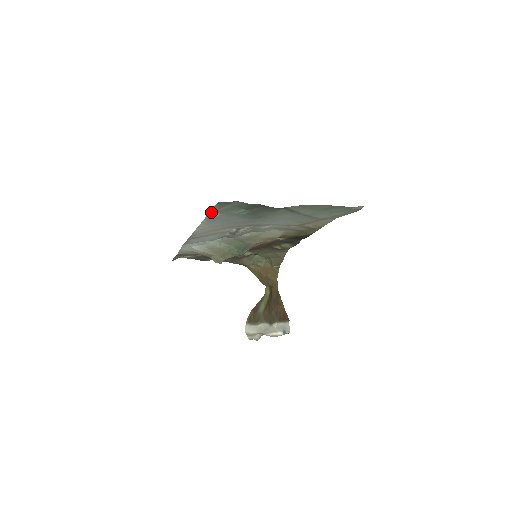
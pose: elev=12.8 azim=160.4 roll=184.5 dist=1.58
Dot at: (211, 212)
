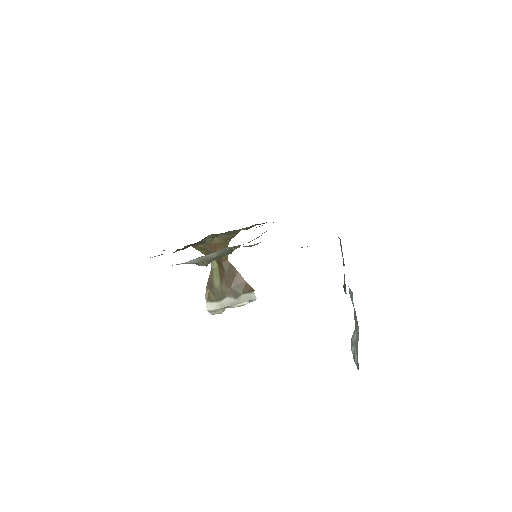
Dot at: occluded
